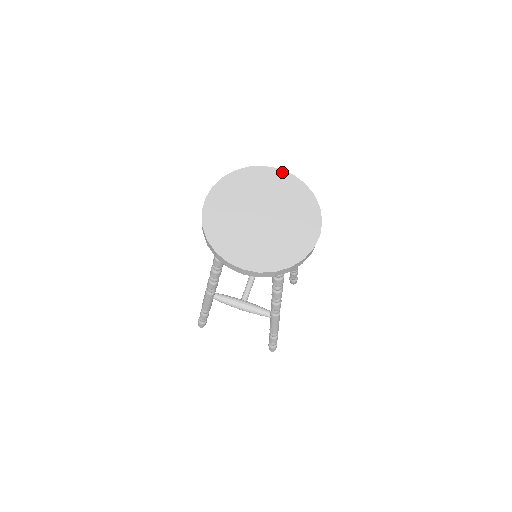
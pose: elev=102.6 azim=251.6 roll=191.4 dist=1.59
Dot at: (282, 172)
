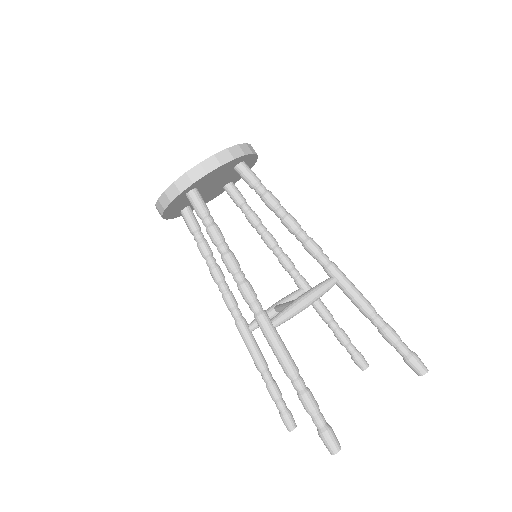
Dot at: occluded
